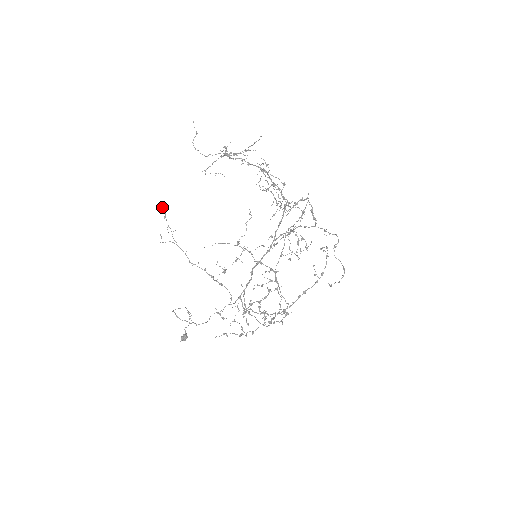
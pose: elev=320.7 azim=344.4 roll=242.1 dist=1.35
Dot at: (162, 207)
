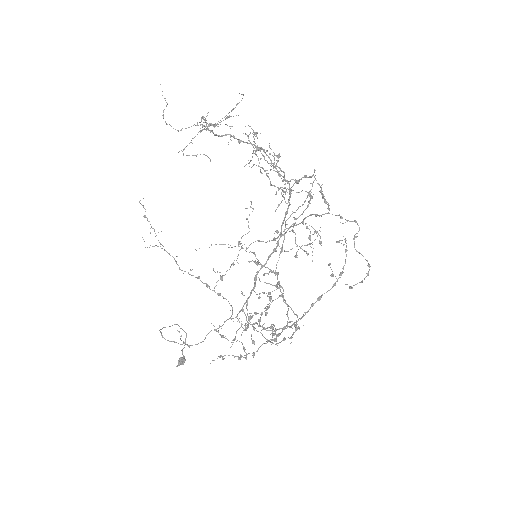
Dot at: occluded
